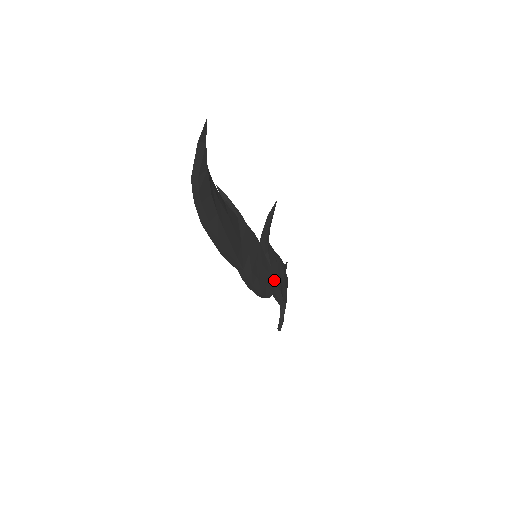
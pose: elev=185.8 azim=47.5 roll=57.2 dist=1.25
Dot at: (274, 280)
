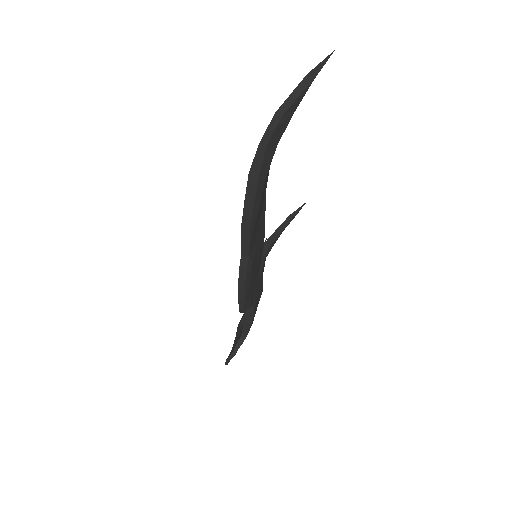
Dot at: (255, 296)
